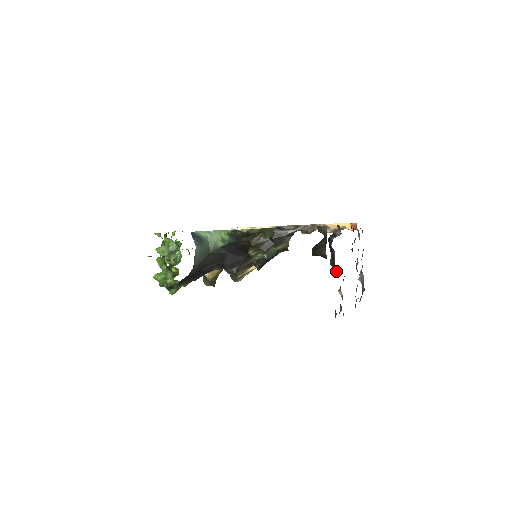
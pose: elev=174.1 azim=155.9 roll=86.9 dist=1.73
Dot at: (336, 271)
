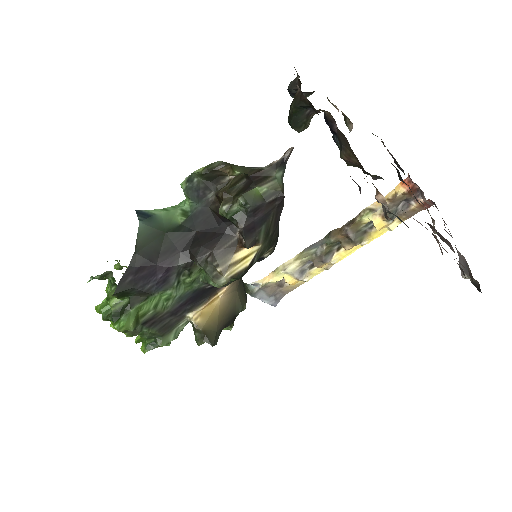
Dot at: (347, 146)
